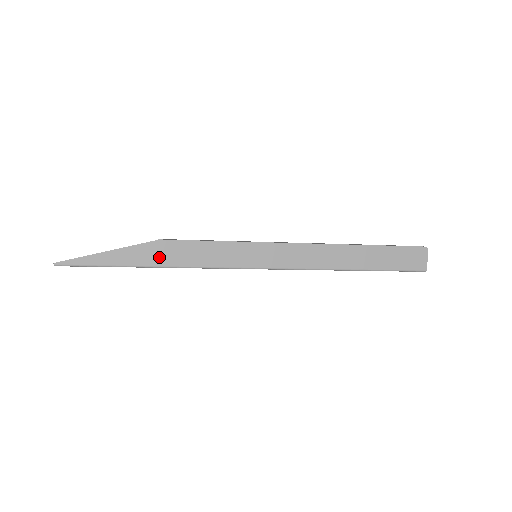
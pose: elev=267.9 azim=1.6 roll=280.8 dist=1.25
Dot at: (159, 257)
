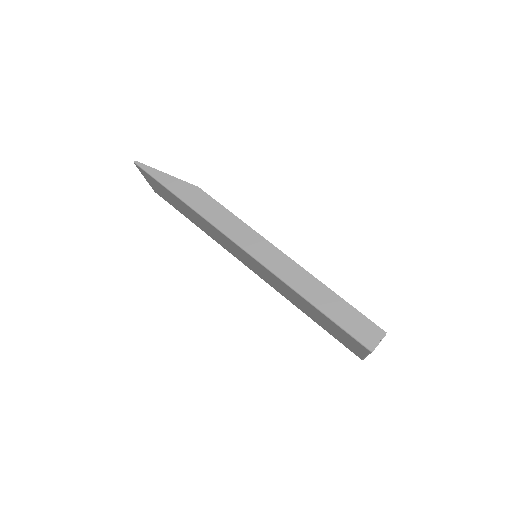
Dot at: (190, 197)
